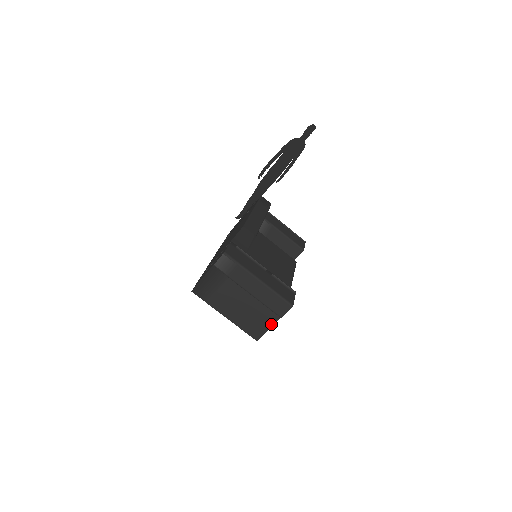
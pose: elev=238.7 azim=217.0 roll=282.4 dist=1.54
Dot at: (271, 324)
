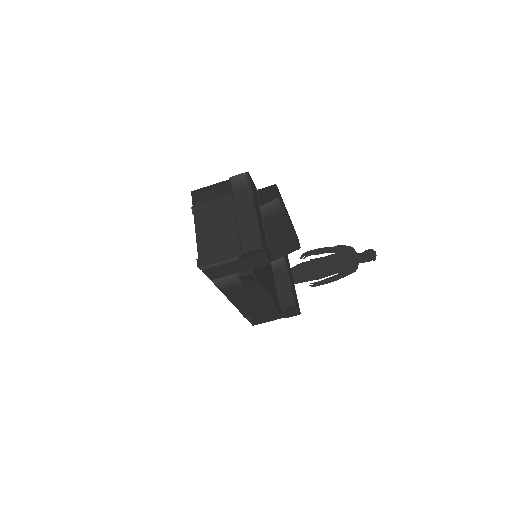
Dot at: (227, 258)
